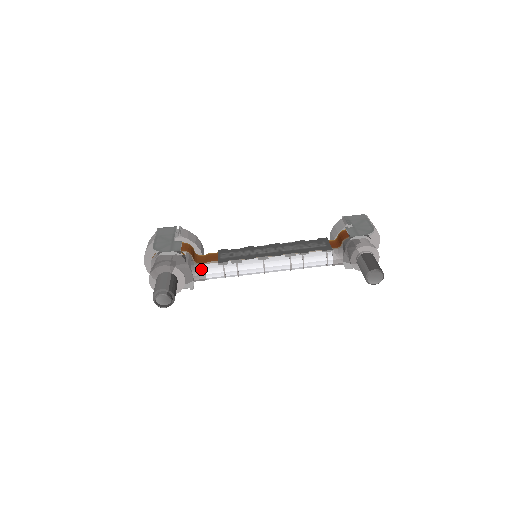
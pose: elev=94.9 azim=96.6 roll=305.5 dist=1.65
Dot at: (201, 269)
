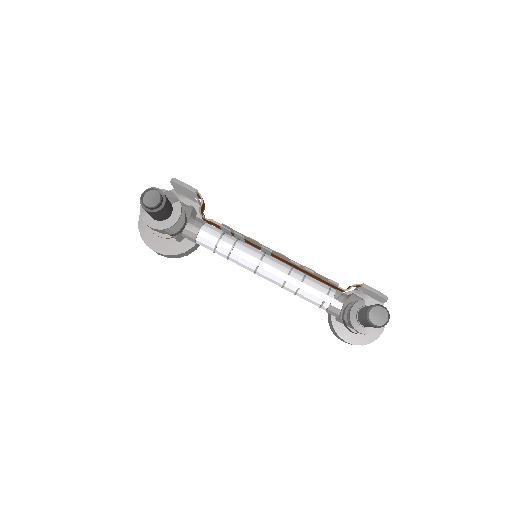
Dot at: (200, 222)
